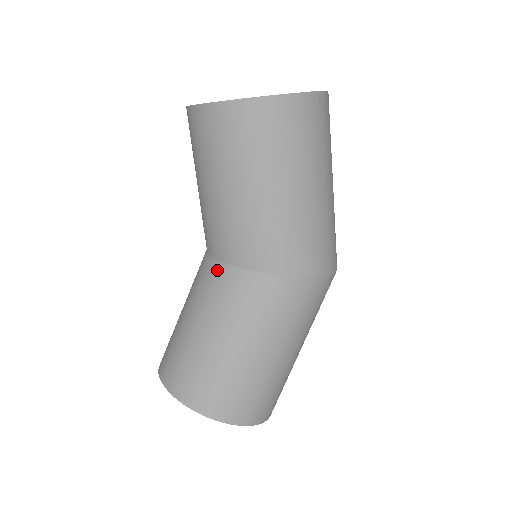
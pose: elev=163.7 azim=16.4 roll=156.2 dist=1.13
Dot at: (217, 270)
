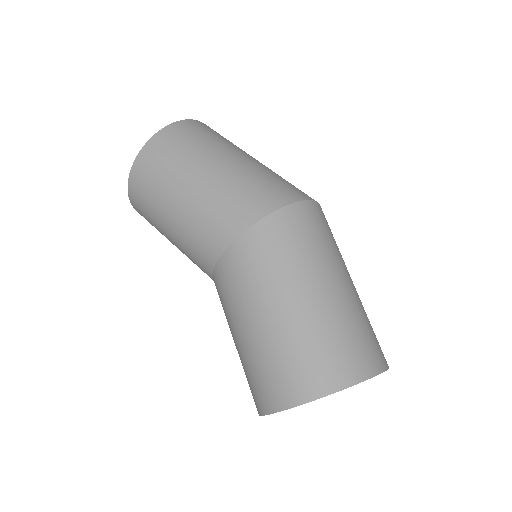
Dot at: occluded
